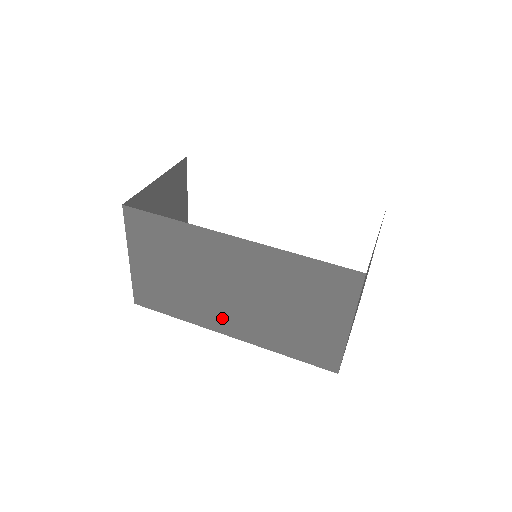
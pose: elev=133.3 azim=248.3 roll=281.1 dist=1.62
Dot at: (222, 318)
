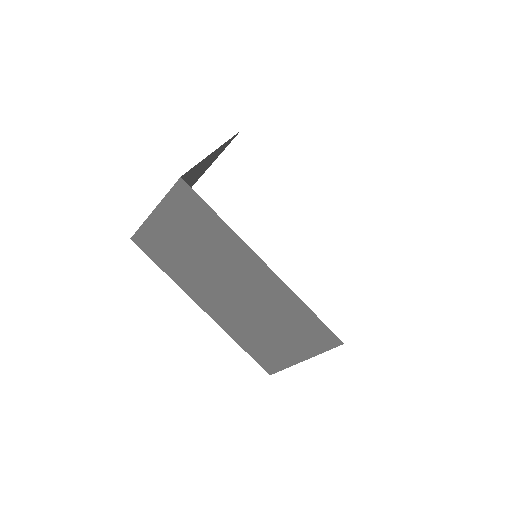
Dot at: (206, 296)
